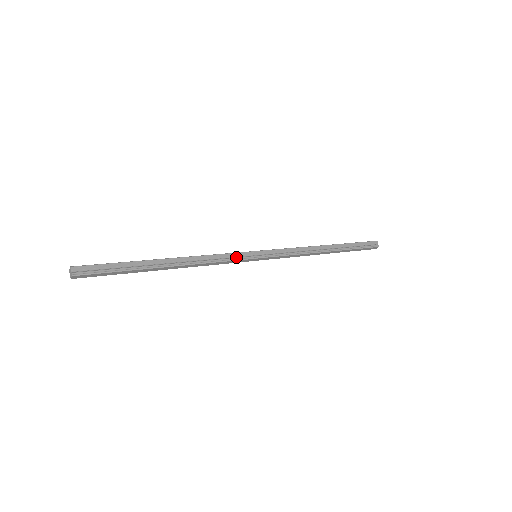
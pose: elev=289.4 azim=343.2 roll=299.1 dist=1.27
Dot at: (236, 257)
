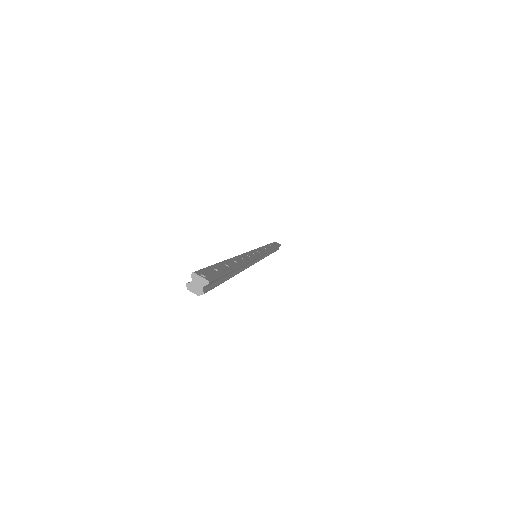
Dot at: (255, 261)
